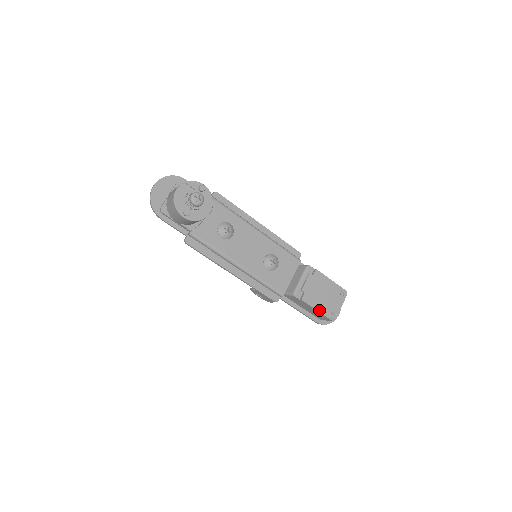
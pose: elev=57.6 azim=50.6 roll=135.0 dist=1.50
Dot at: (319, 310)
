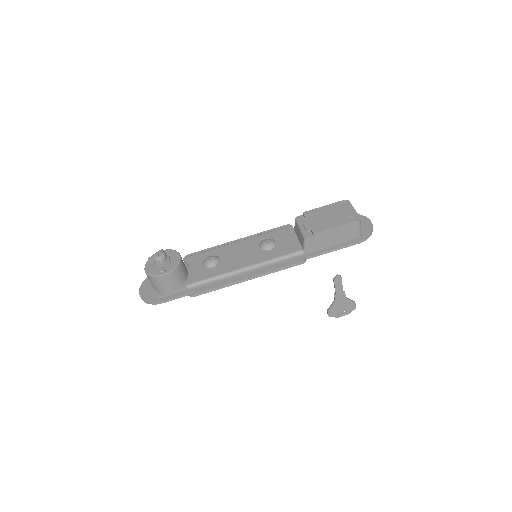
Dot at: (337, 226)
